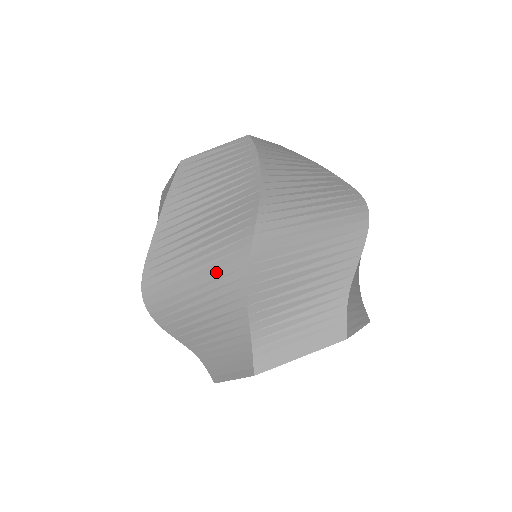
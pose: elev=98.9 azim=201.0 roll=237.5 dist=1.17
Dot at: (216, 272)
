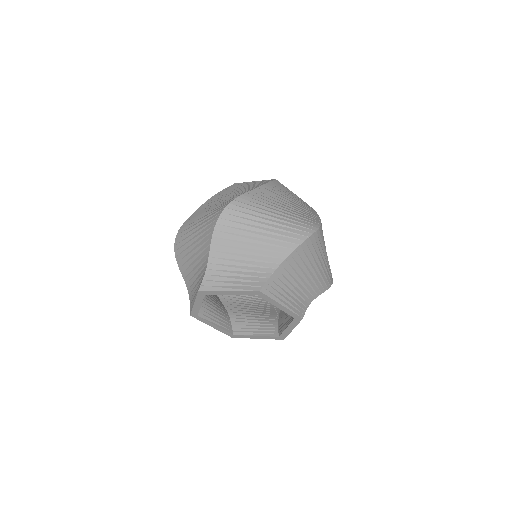
Dot at: (287, 228)
